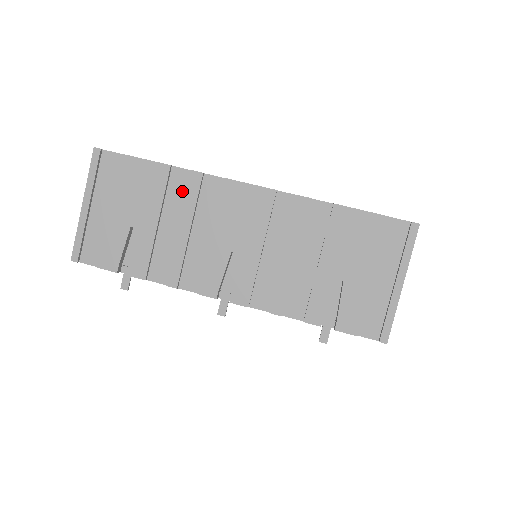
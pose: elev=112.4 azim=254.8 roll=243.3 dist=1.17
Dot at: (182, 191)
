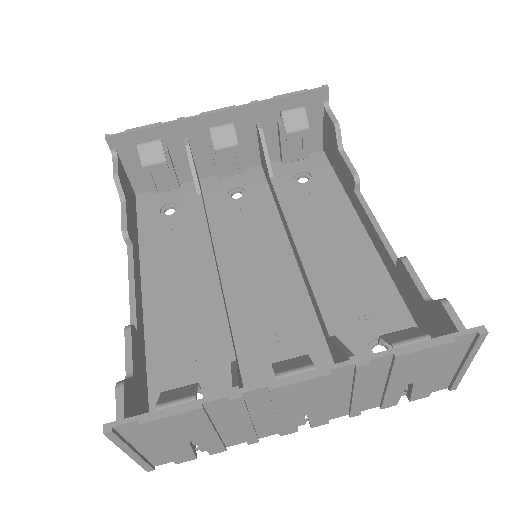
Dot at: (225, 409)
